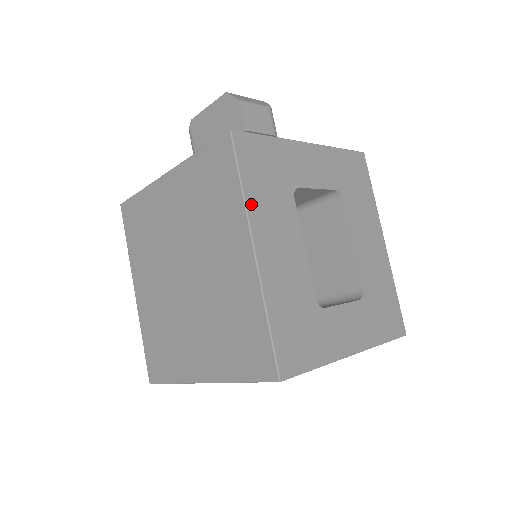
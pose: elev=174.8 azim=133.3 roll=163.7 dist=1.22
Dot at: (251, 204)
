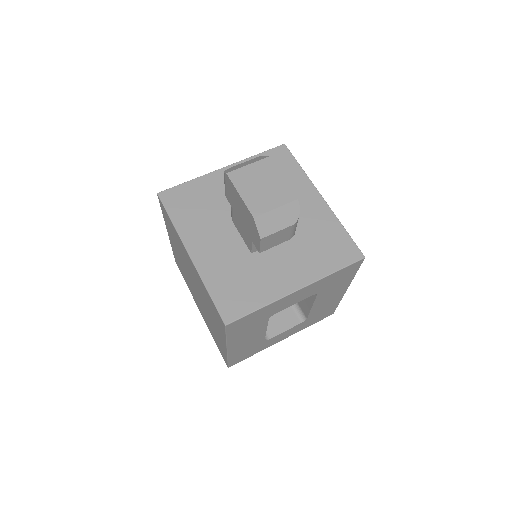
Dot at: (231, 339)
